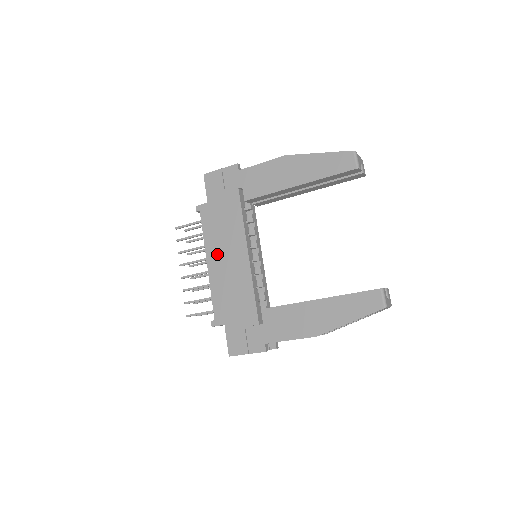
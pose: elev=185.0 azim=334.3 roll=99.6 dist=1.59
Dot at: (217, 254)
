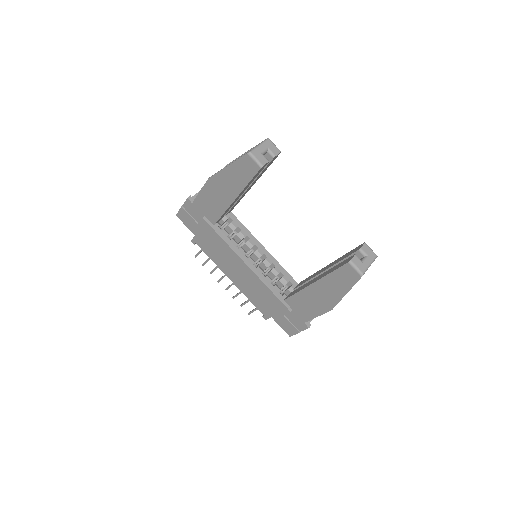
Dot at: (229, 271)
